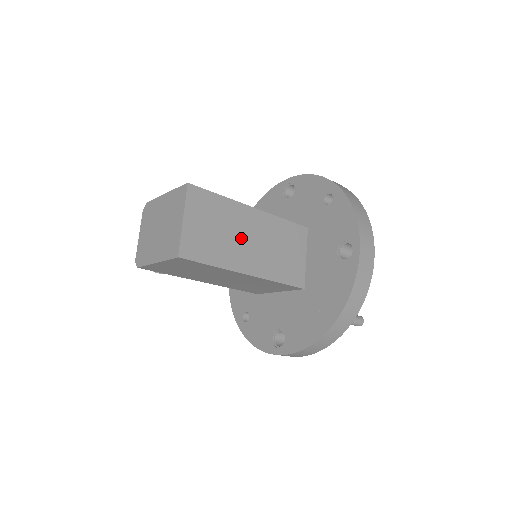
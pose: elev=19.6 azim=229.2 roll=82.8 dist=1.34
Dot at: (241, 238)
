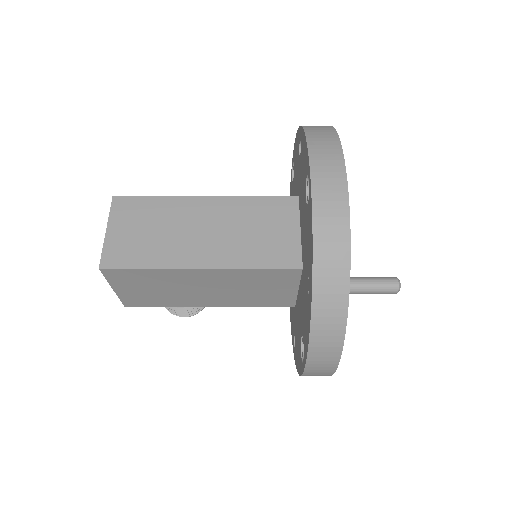
Dot at: (187, 231)
